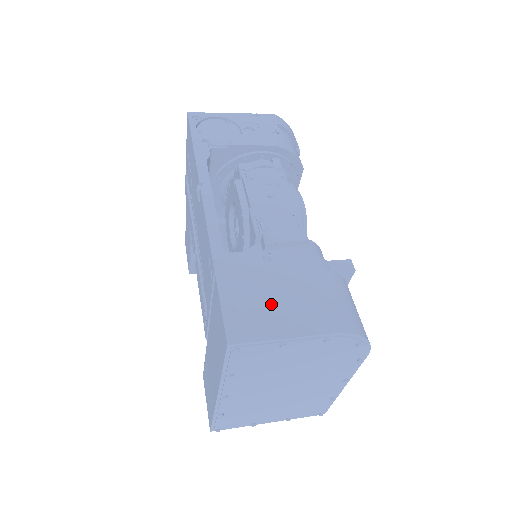
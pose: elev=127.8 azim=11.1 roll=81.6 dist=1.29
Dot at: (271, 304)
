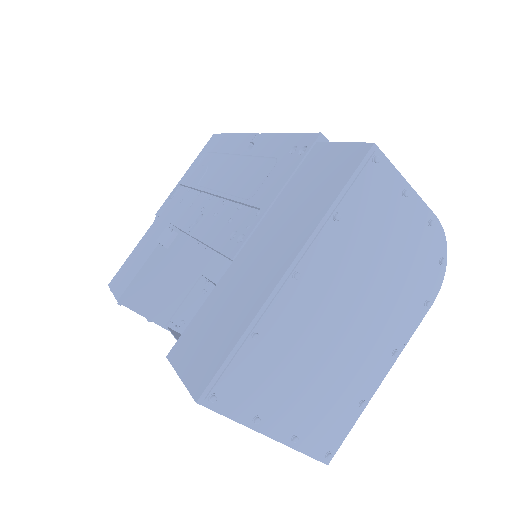
Dot at: occluded
